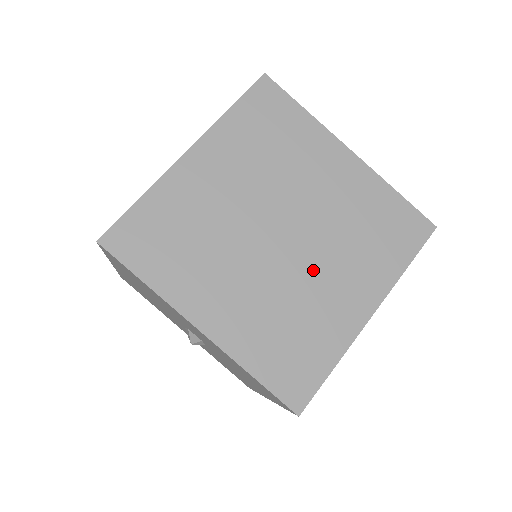
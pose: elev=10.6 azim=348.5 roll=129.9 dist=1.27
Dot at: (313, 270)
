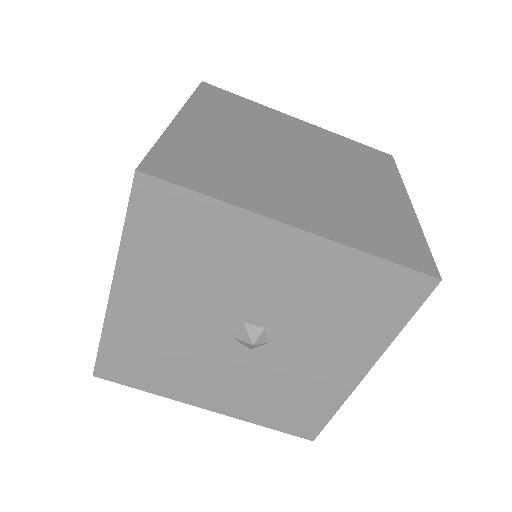
Dot at: (344, 181)
